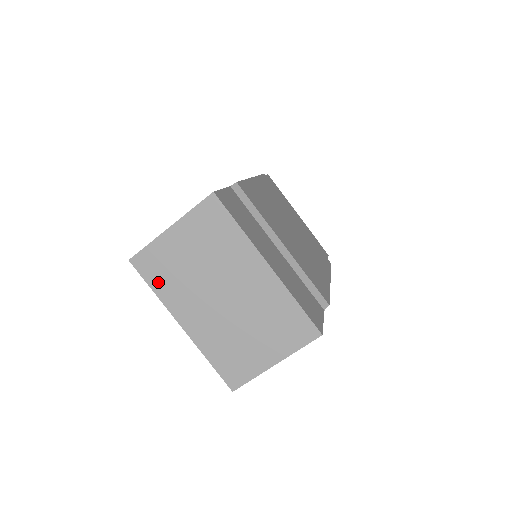
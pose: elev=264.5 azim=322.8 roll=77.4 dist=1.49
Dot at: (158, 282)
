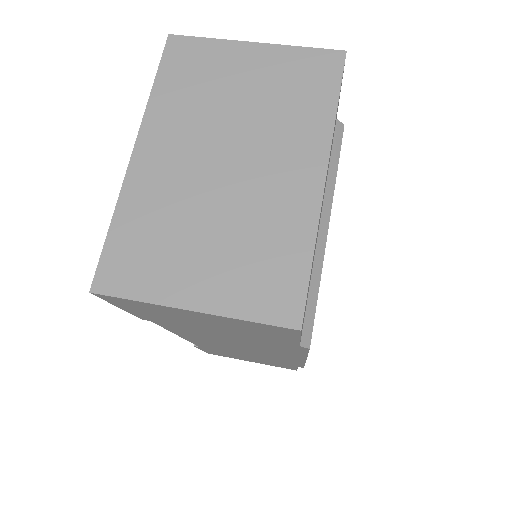
Dot at: (171, 81)
